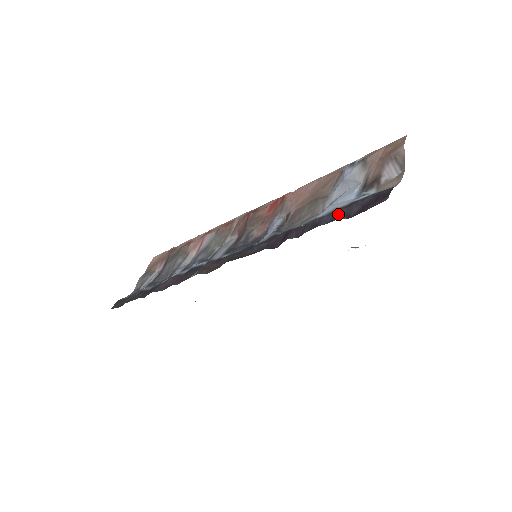
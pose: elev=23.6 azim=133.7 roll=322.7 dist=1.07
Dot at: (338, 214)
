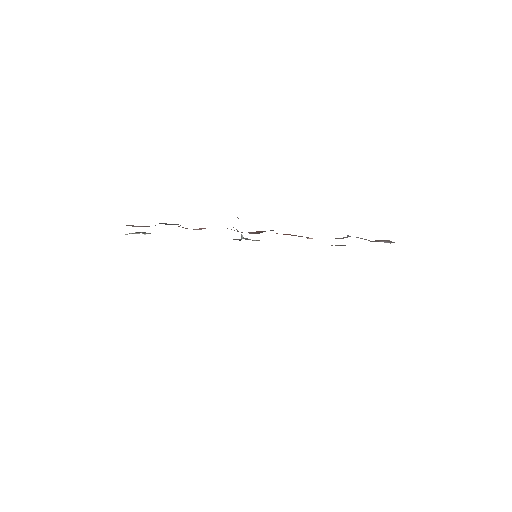
Dot at: occluded
